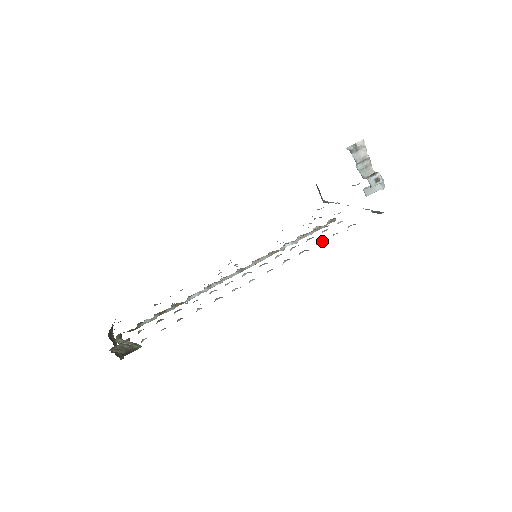
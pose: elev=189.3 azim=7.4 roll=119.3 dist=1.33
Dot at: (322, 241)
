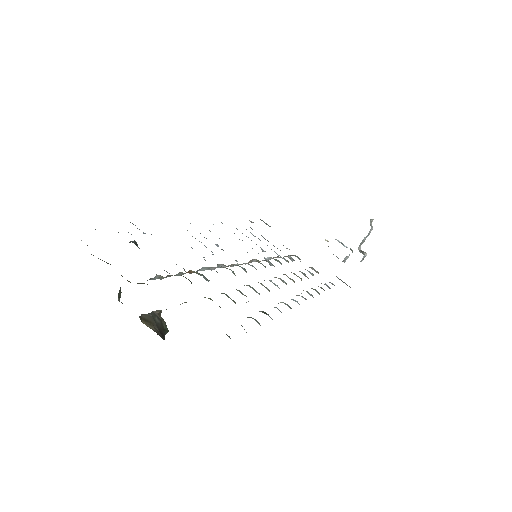
Dot at: (321, 287)
